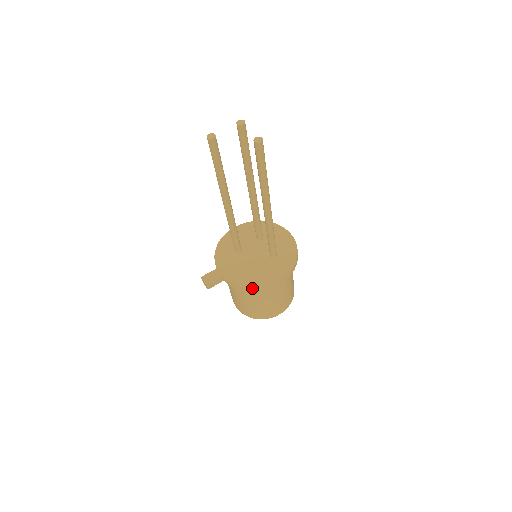
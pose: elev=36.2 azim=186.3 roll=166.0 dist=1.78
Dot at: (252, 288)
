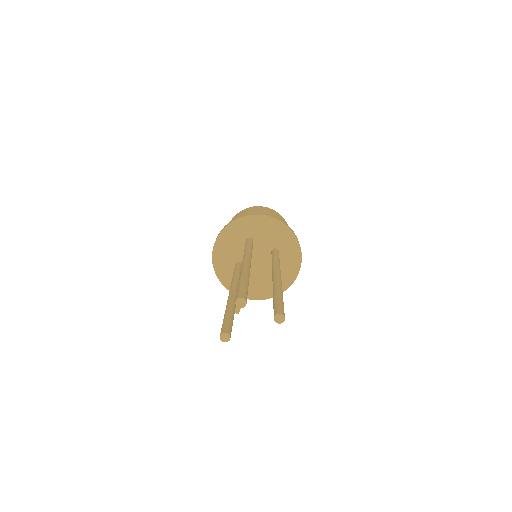
Dot at: occluded
